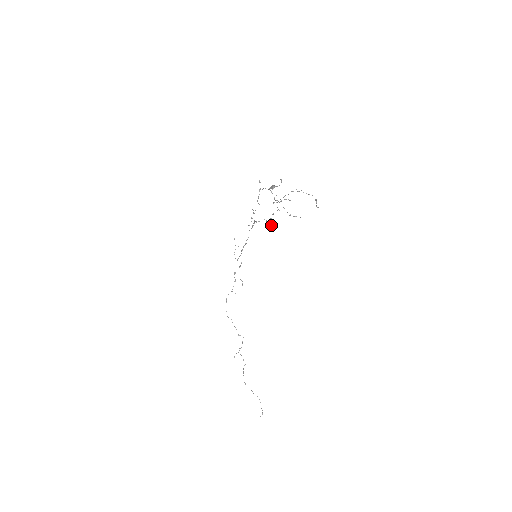
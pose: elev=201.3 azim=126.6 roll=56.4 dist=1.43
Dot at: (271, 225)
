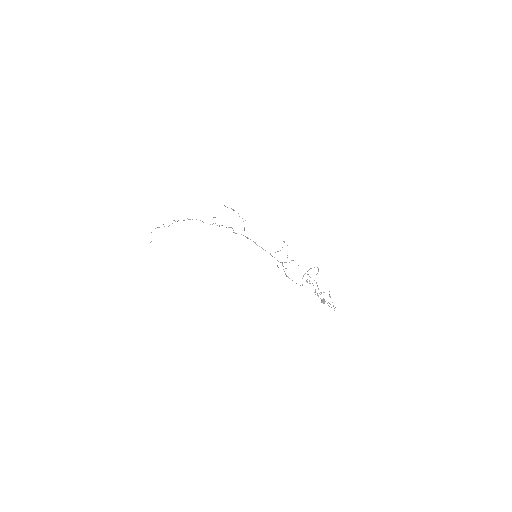
Dot at: occluded
